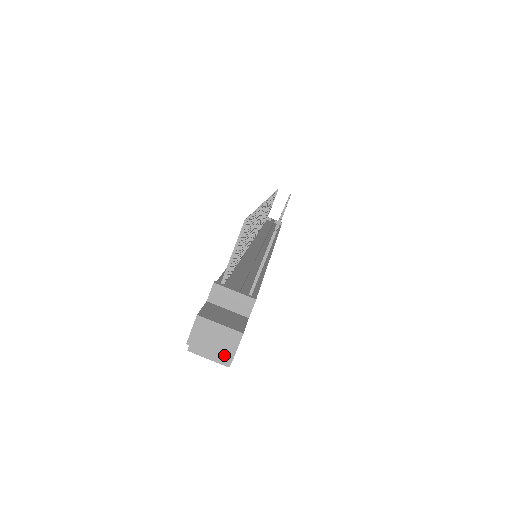
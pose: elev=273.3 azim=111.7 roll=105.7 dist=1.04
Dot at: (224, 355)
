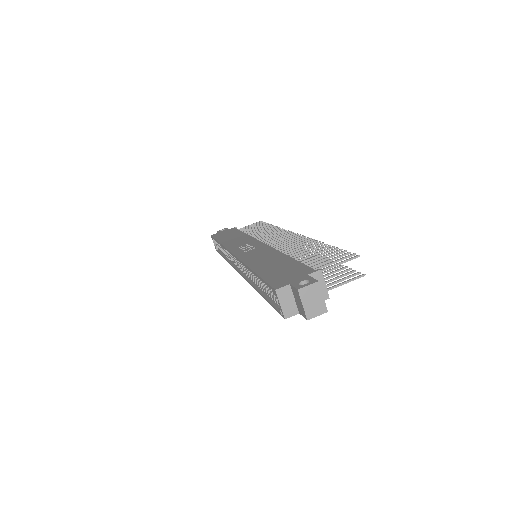
Dot at: (308, 313)
